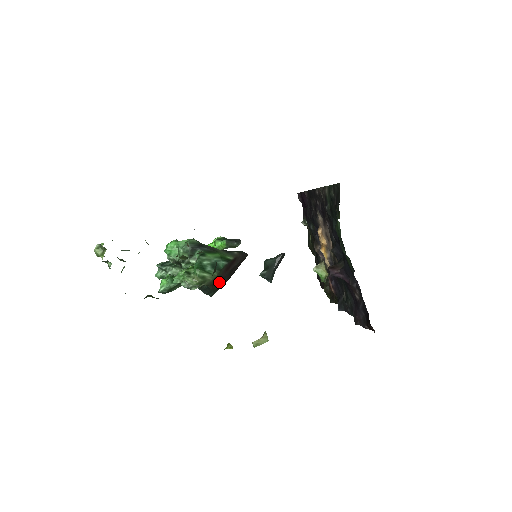
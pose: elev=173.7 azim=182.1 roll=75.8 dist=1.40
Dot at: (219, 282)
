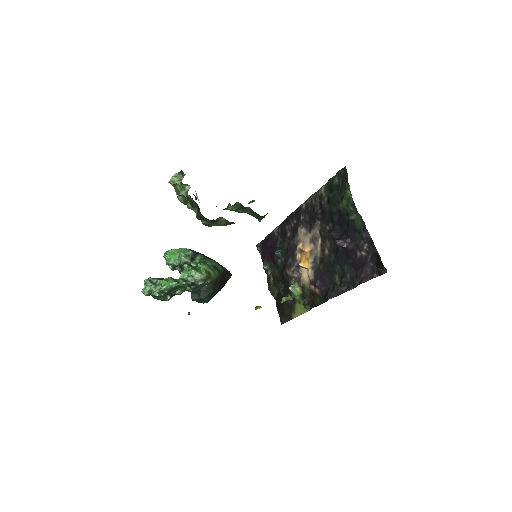
Dot at: (218, 285)
